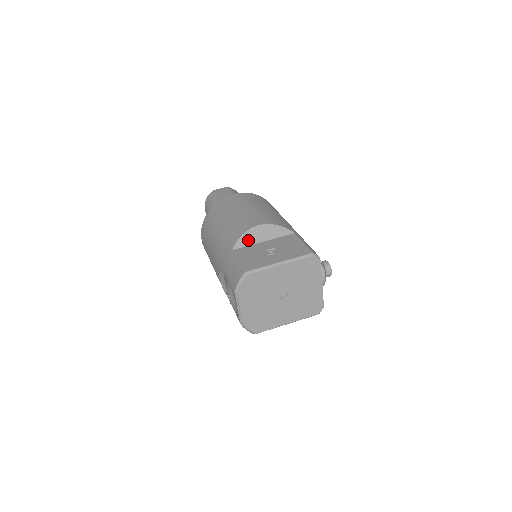
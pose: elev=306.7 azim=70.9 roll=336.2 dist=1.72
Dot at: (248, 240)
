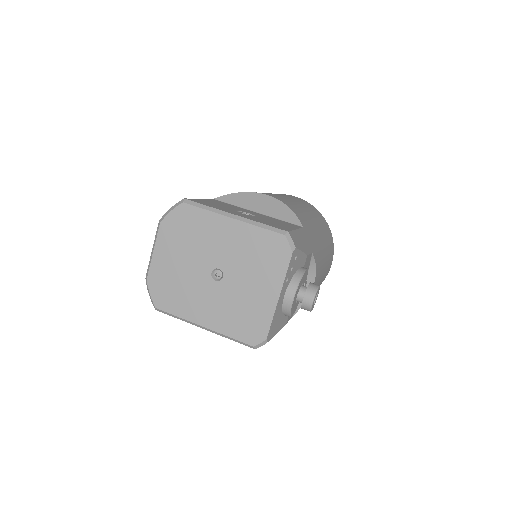
Dot at: (240, 200)
